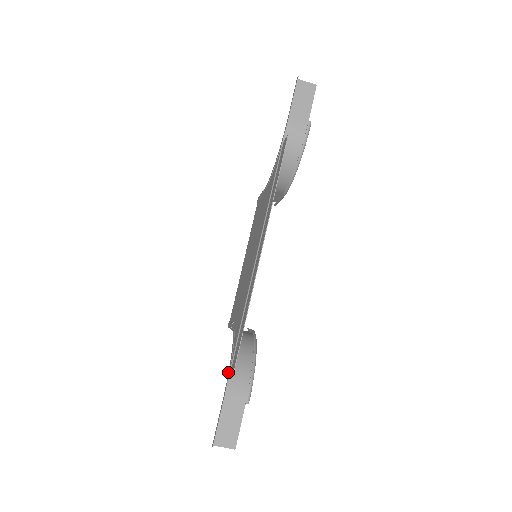
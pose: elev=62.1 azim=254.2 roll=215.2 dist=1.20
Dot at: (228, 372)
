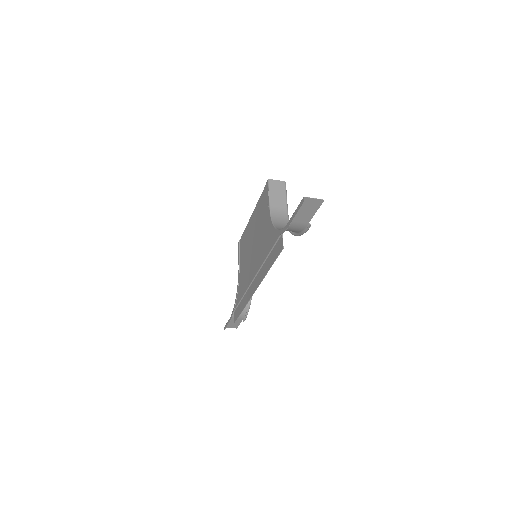
Dot at: (233, 311)
